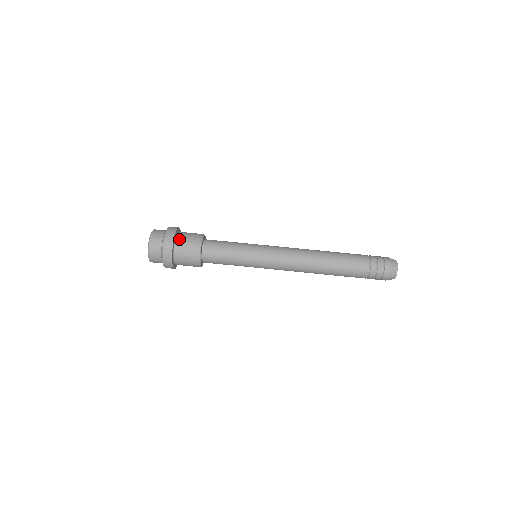
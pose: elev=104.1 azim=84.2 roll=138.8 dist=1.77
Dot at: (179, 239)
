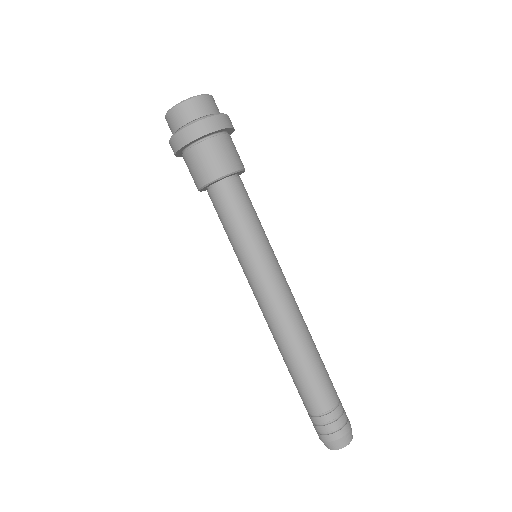
Dot at: (200, 147)
